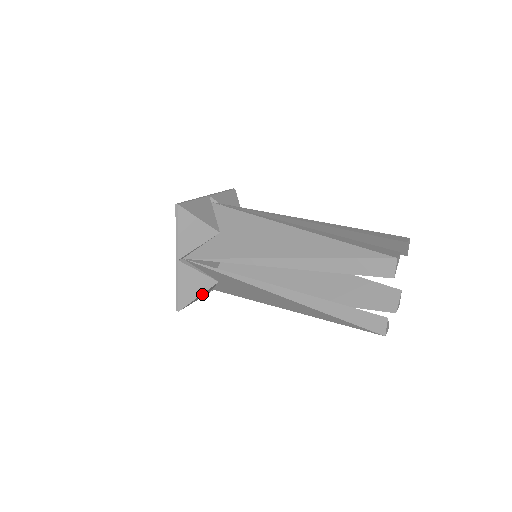
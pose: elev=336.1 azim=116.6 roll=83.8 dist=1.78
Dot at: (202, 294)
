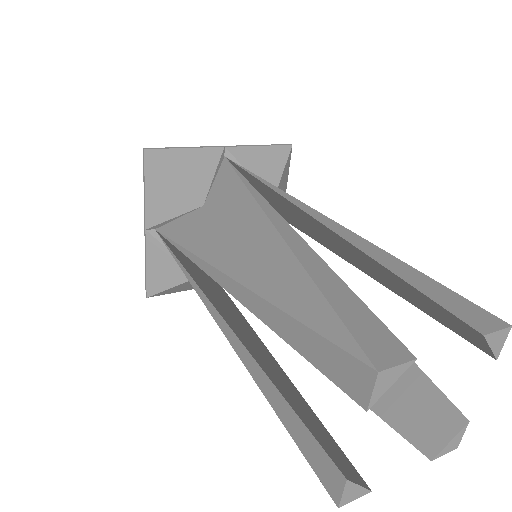
Dot at: (181, 285)
